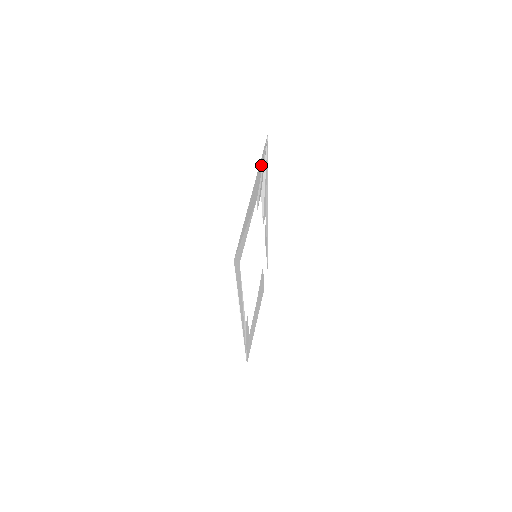
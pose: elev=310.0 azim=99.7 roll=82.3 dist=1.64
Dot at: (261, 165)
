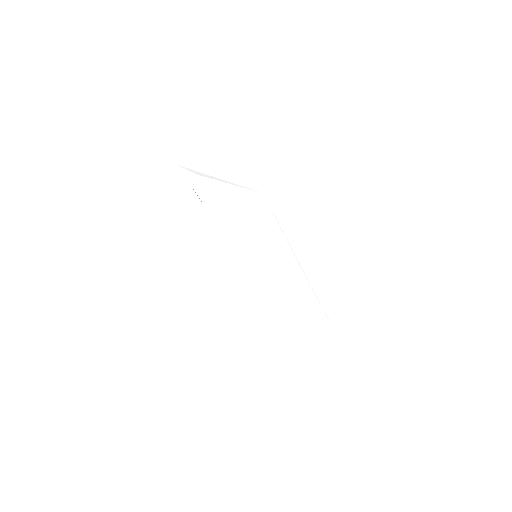
Dot at: occluded
